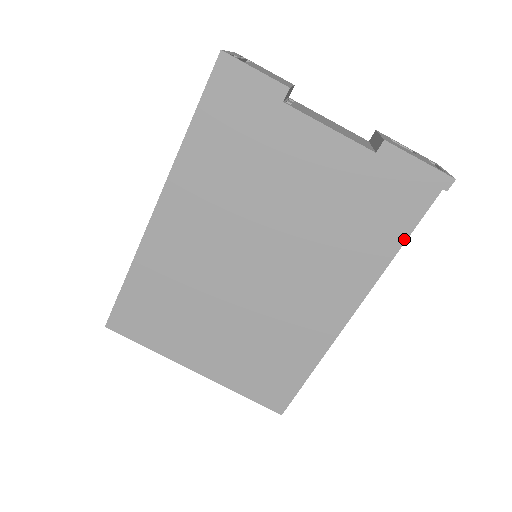
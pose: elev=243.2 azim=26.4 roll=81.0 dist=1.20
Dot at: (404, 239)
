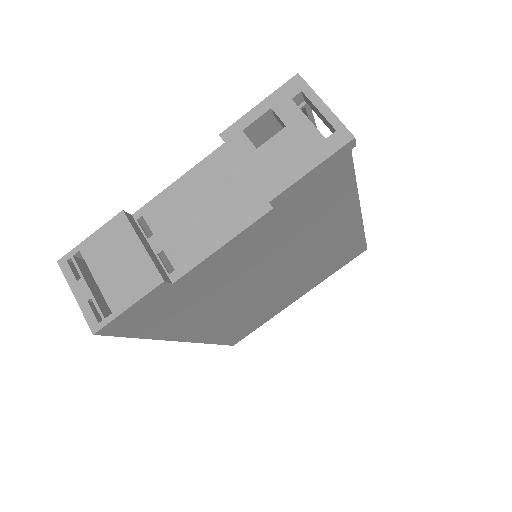
Dot at: (353, 181)
